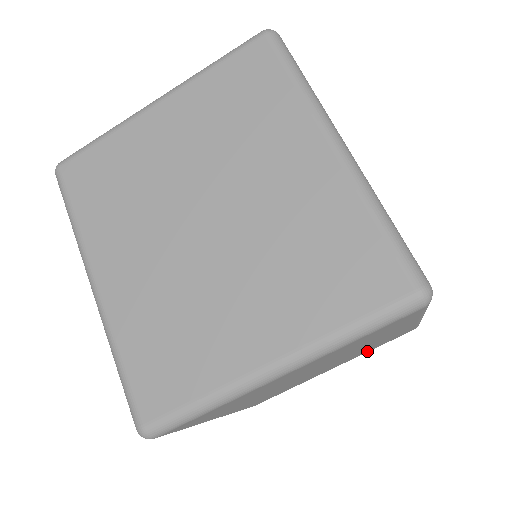
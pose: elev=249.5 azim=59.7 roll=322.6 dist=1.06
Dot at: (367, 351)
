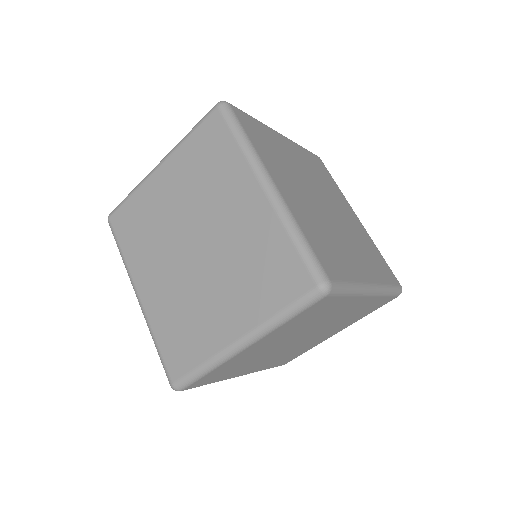
Dot at: (360, 317)
